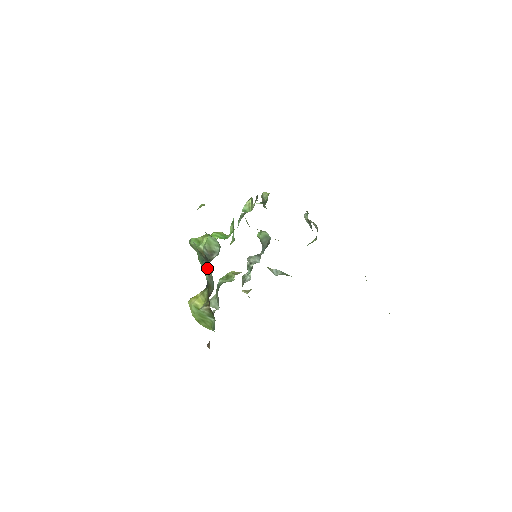
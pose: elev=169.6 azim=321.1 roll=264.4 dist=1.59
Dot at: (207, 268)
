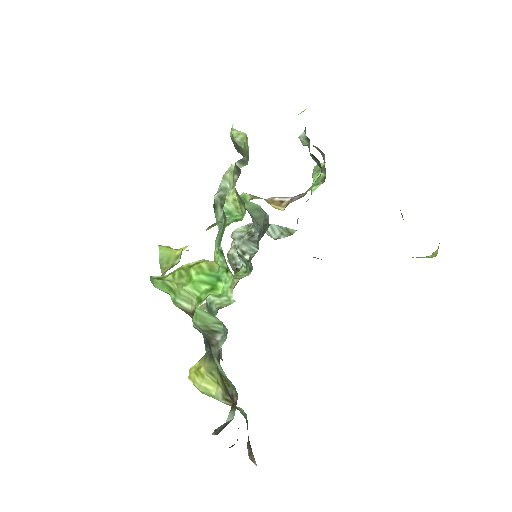
Dot at: occluded
